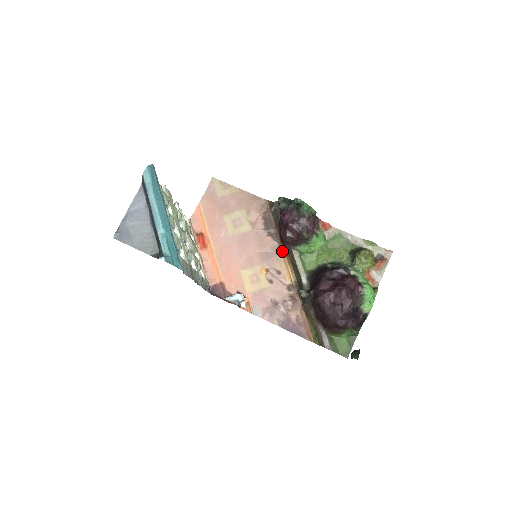
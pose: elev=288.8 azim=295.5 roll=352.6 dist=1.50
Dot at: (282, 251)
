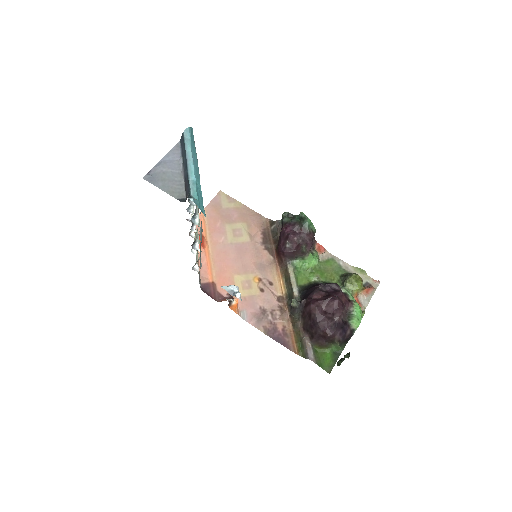
Dot at: (277, 265)
